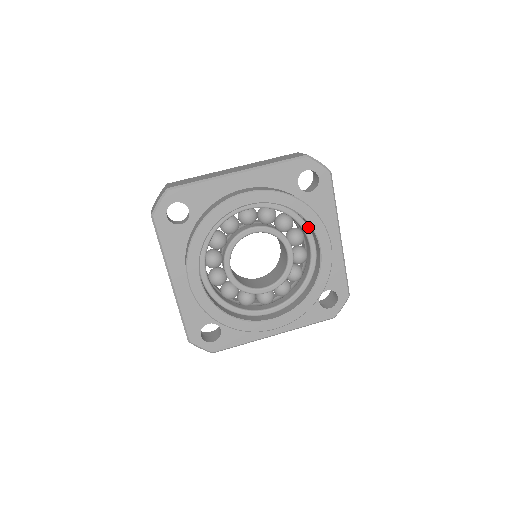
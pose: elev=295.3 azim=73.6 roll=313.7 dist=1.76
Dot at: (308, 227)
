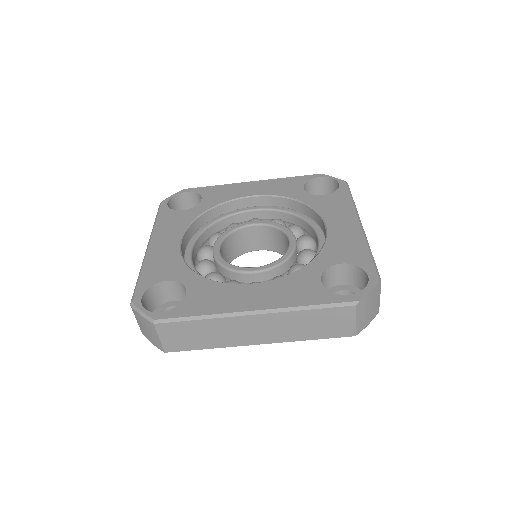
Dot at: occluded
